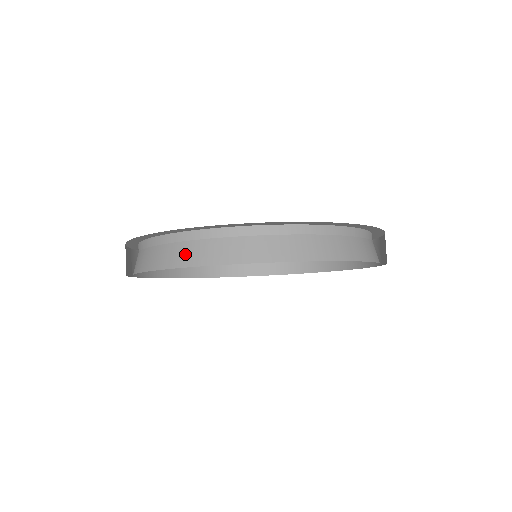
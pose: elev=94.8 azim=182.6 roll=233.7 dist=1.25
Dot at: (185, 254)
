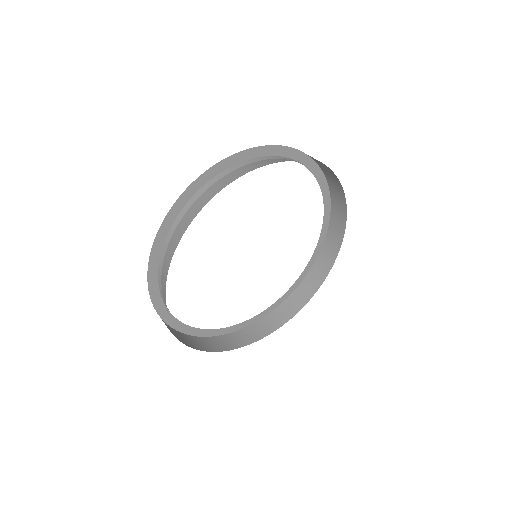
Dot at: occluded
